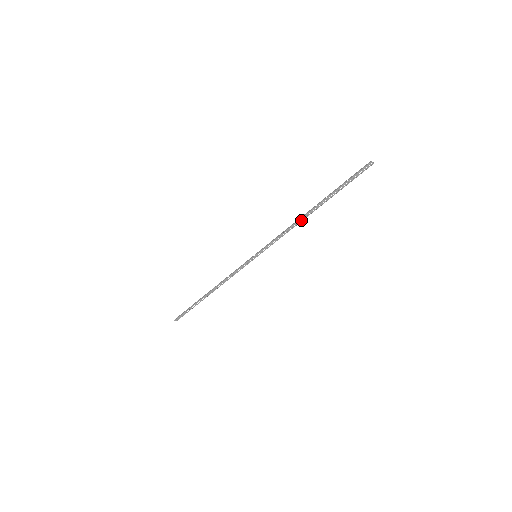
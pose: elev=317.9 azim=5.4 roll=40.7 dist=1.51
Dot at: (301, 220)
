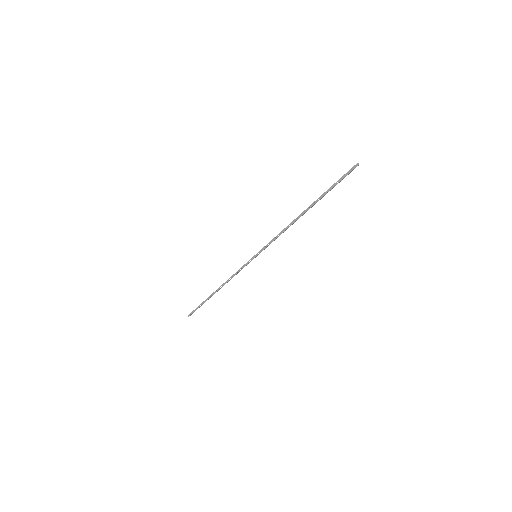
Dot at: occluded
